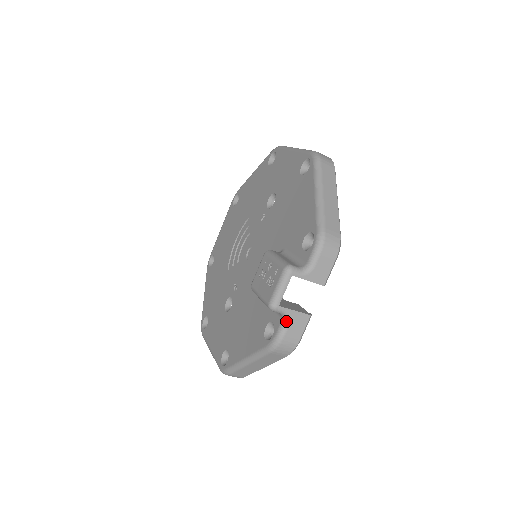
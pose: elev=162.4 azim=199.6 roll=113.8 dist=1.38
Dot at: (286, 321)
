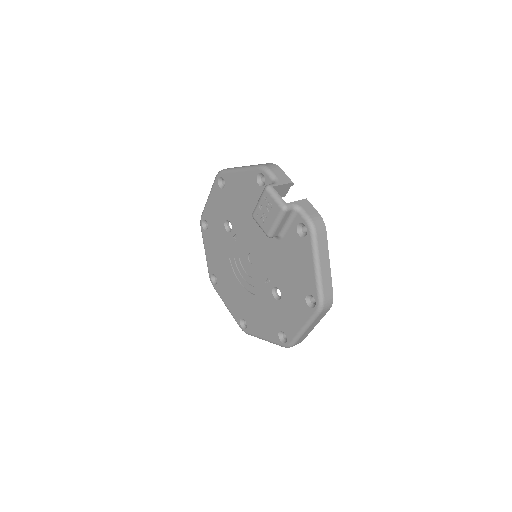
Dot at: (300, 209)
